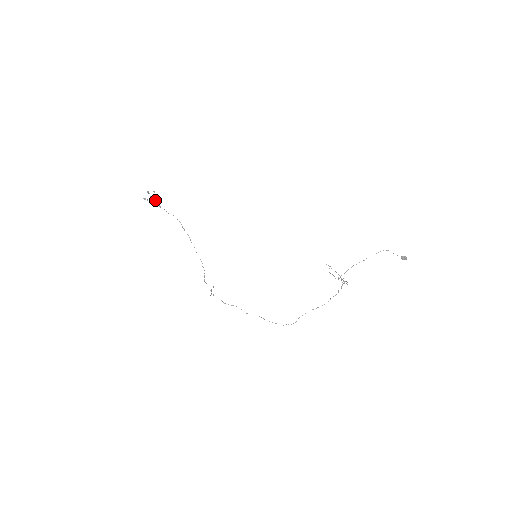
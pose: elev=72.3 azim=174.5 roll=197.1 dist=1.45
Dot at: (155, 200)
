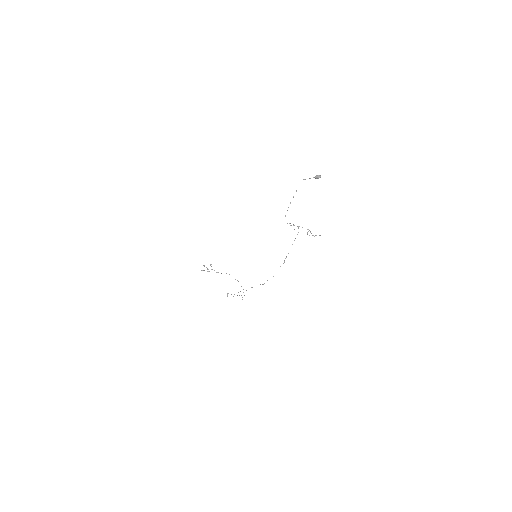
Dot at: occluded
